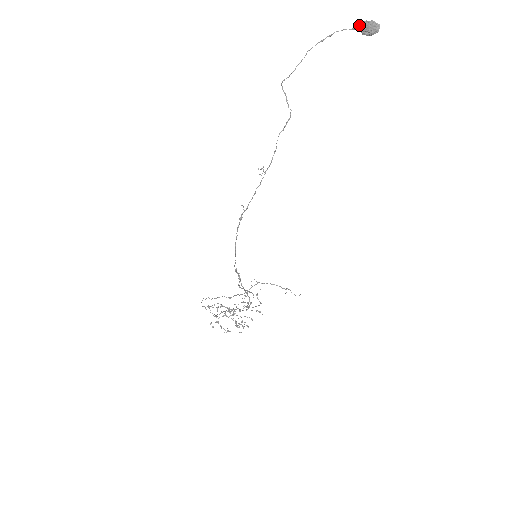
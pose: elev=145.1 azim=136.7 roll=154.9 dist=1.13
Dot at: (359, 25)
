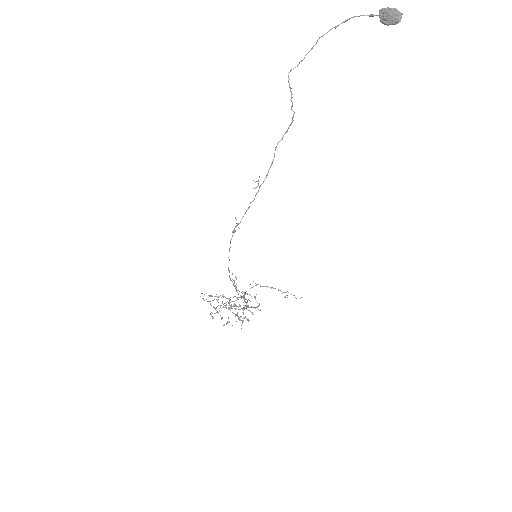
Dot at: (379, 12)
